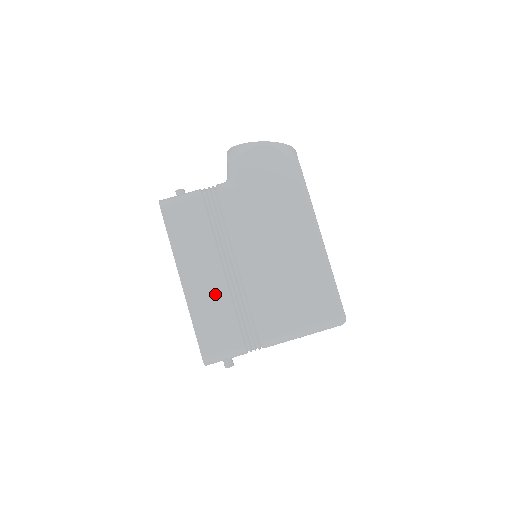
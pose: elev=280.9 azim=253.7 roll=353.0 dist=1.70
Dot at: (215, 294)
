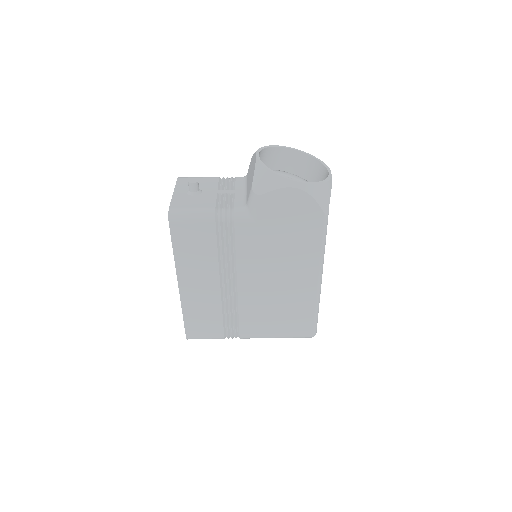
Dot at: (208, 300)
